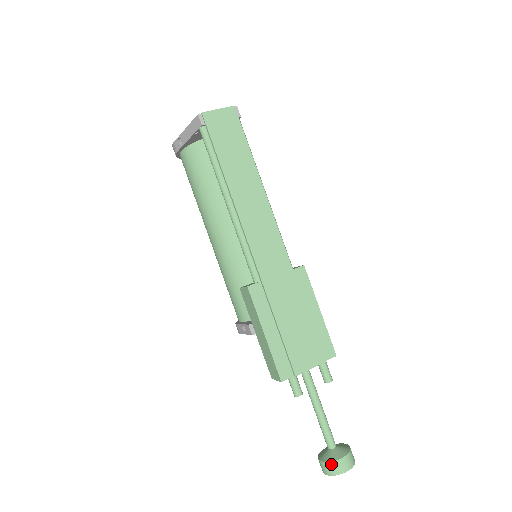
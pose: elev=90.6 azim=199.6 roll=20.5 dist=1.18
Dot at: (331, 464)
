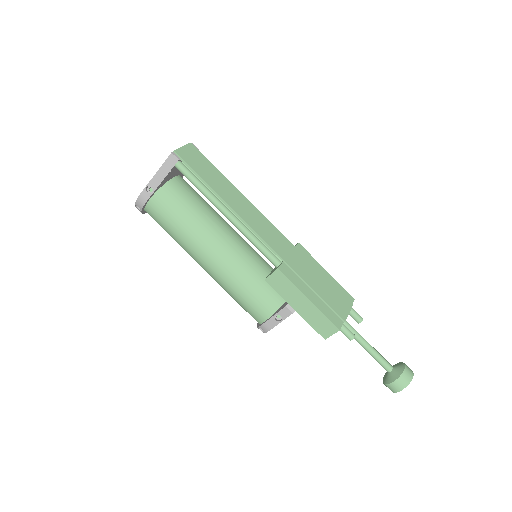
Dot at: (401, 377)
